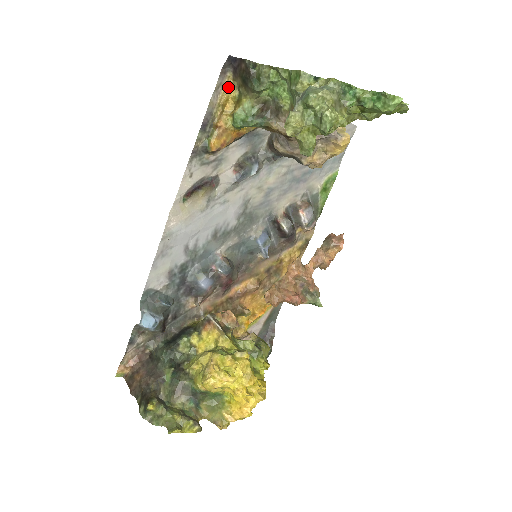
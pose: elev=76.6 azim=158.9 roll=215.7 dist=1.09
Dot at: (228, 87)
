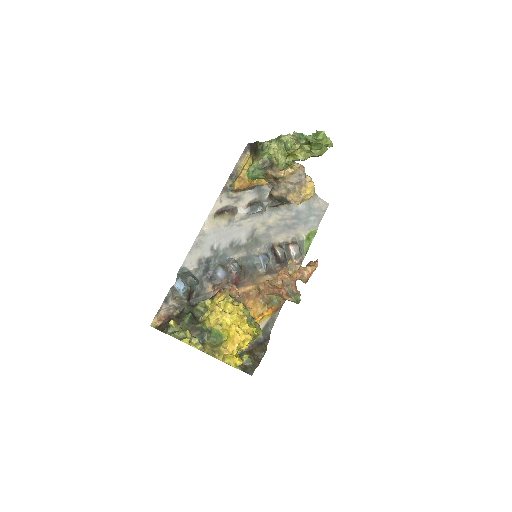
Dot at: (247, 159)
